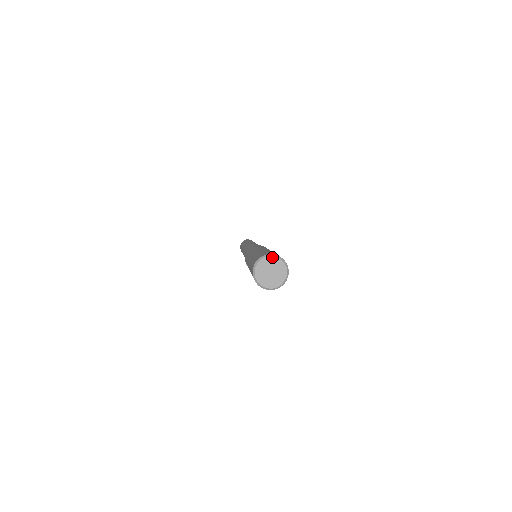
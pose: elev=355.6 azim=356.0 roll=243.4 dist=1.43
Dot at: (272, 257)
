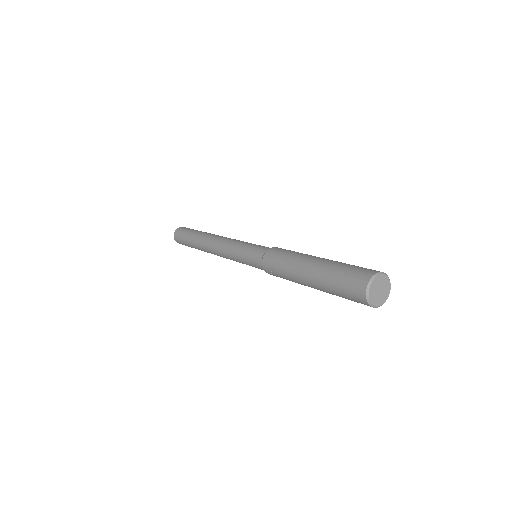
Dot at: (381, 275)
